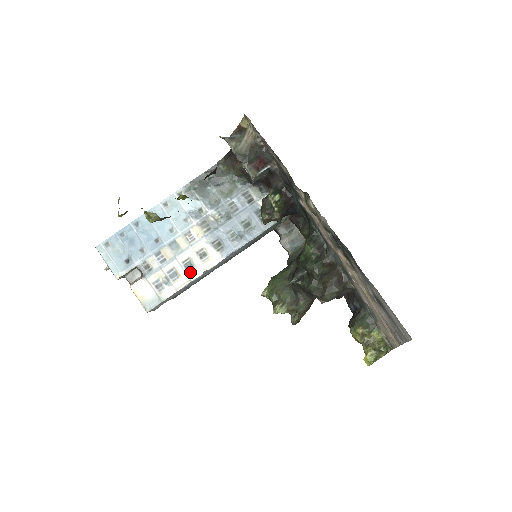
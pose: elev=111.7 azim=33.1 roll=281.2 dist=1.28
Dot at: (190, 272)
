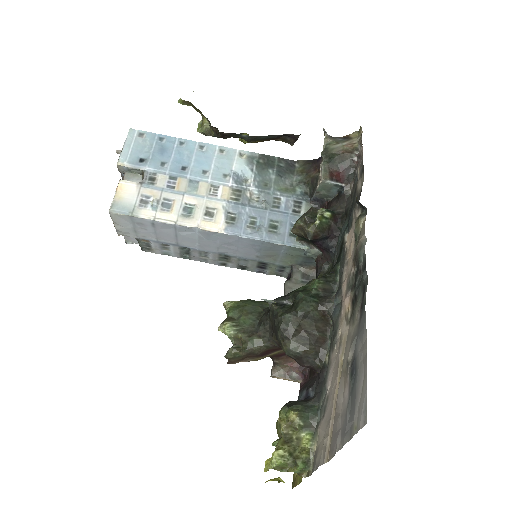
Dot at: (183, 216)
